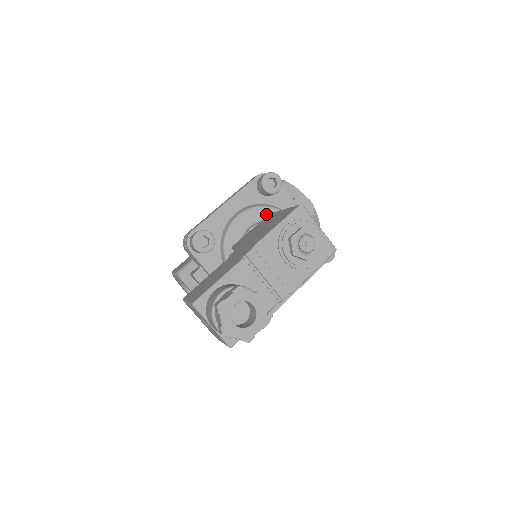
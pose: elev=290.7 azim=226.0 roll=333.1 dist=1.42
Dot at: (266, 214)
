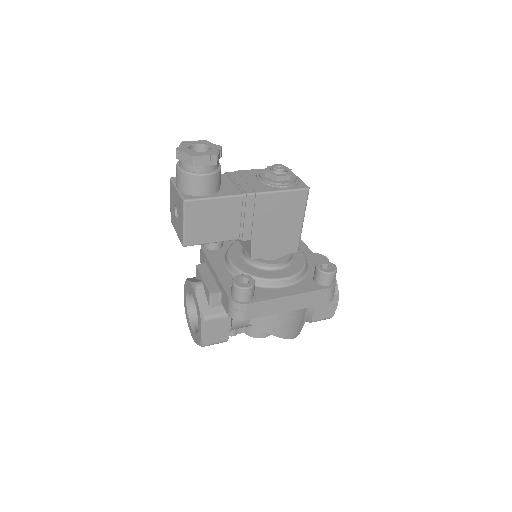
Dot at: occluded
